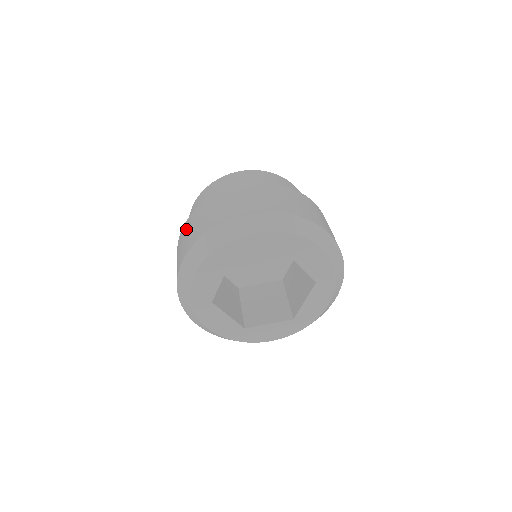
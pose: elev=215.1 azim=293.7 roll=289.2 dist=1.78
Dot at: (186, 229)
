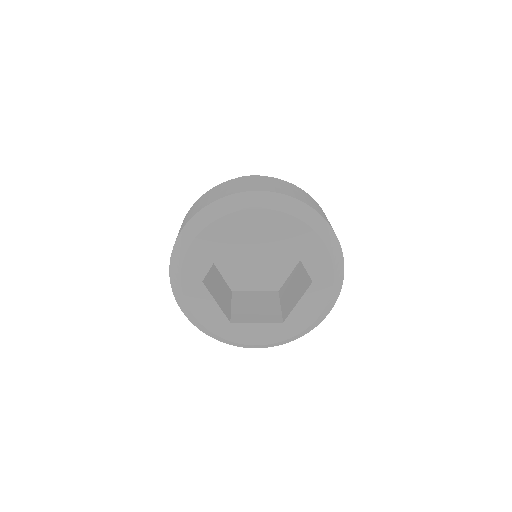
Dot at: (192, 208)
